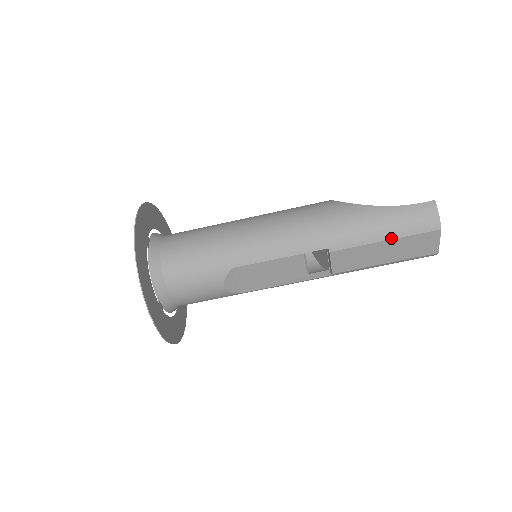
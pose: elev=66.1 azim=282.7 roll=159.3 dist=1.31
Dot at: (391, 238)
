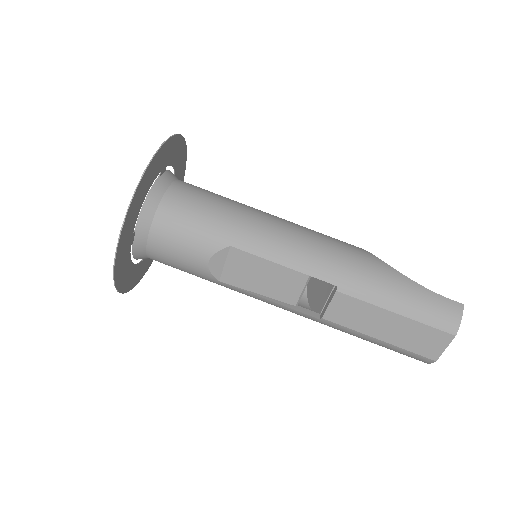
Dot at: (404, 314)
